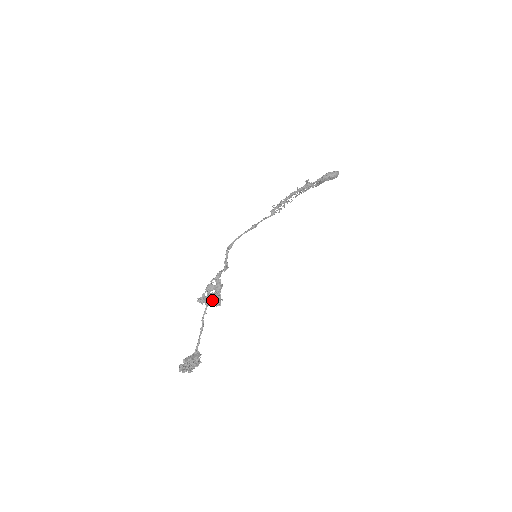
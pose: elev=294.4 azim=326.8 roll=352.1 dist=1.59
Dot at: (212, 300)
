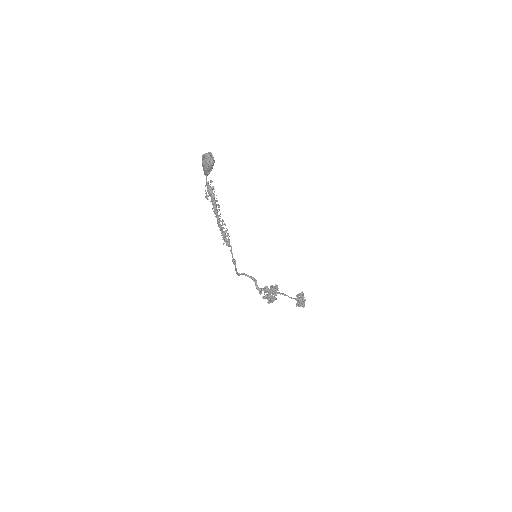
Dot at: (275, 299)
